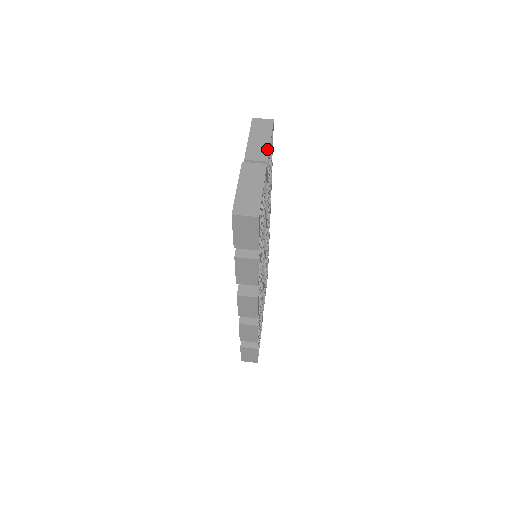
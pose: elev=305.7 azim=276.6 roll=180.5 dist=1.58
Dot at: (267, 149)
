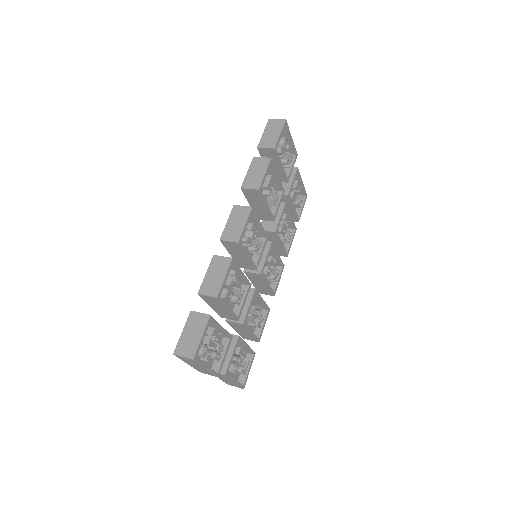
Dot at: (299, 175)
